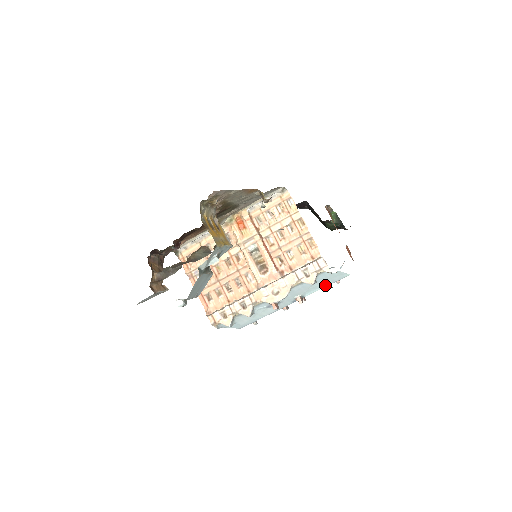
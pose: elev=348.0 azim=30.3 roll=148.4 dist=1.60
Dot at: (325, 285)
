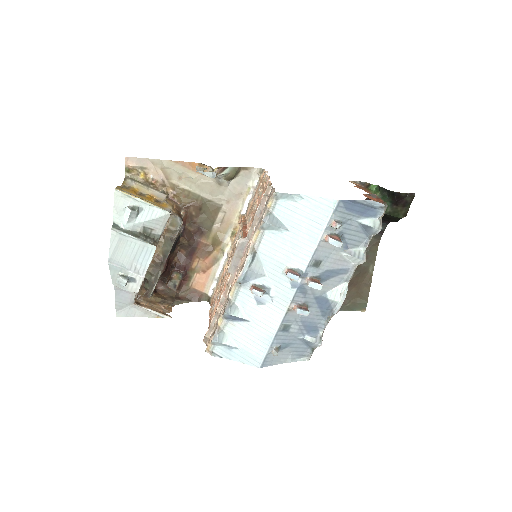
Dot at: (315, 236)
